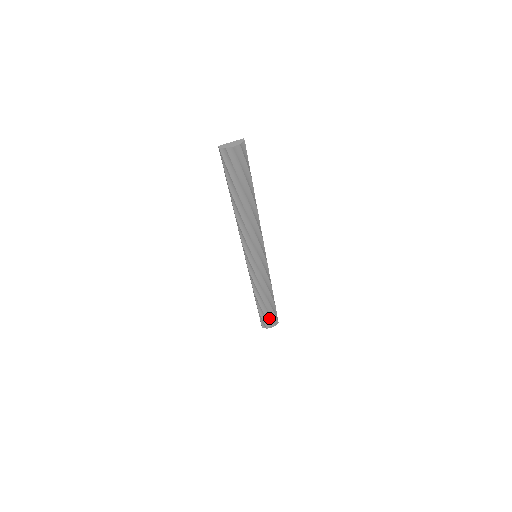
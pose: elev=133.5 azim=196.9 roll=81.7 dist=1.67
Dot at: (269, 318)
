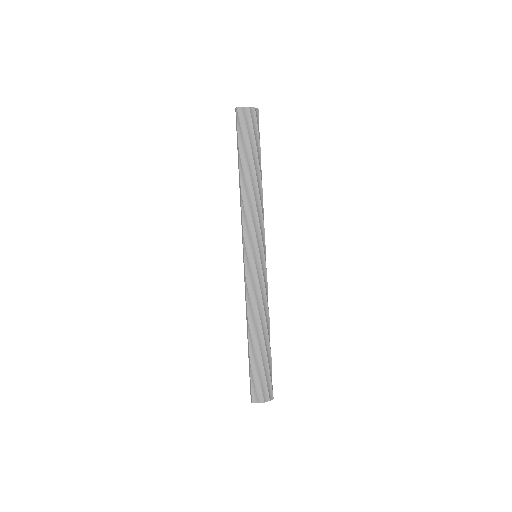
Dot at: (263, 379)
